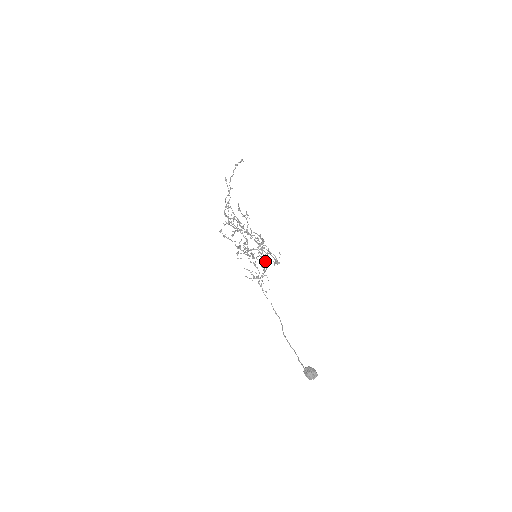
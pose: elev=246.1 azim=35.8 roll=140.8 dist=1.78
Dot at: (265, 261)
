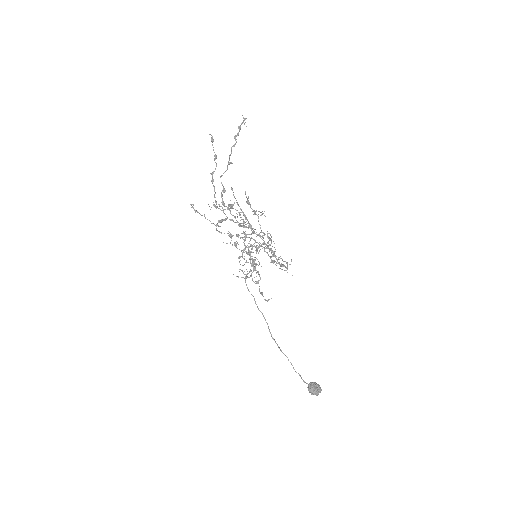
Dot at: (256, 253)
